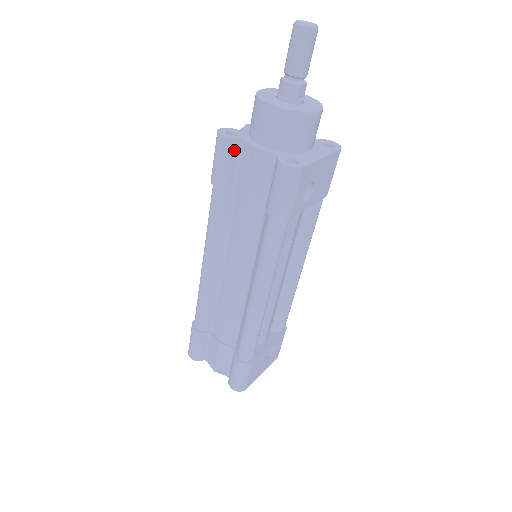
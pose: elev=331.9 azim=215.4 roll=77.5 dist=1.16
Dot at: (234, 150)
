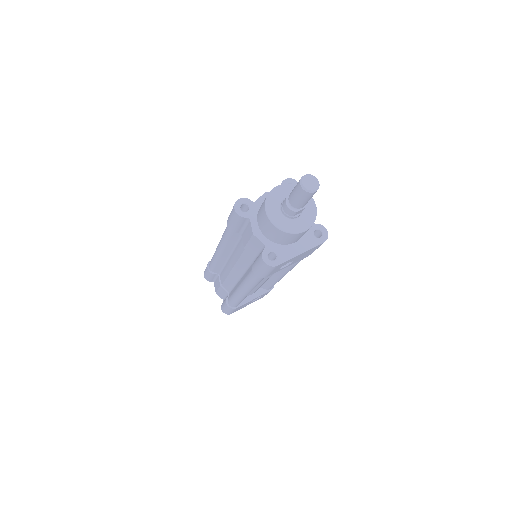
Dot at: (242, 221)
